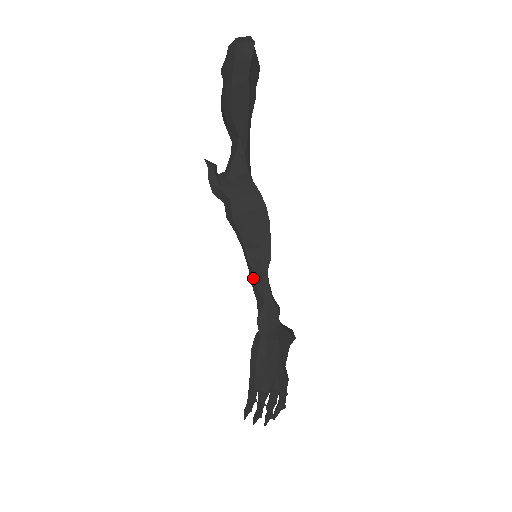
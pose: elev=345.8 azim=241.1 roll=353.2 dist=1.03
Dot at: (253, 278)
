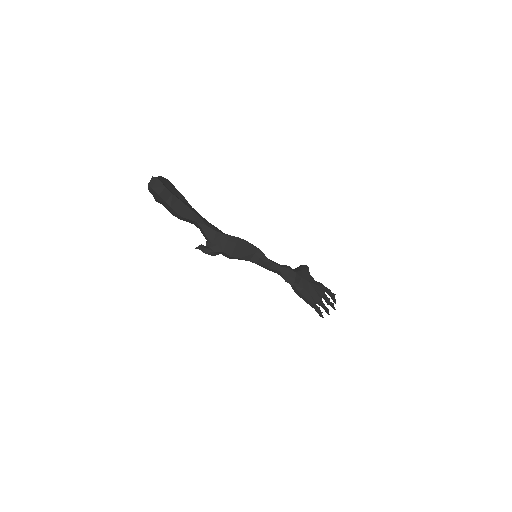
Dot at: (265, 267)
